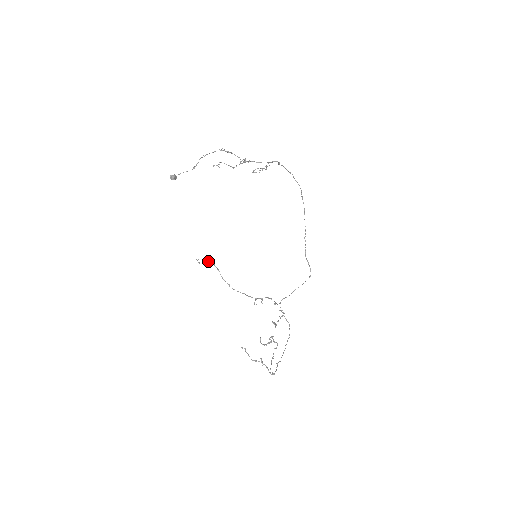
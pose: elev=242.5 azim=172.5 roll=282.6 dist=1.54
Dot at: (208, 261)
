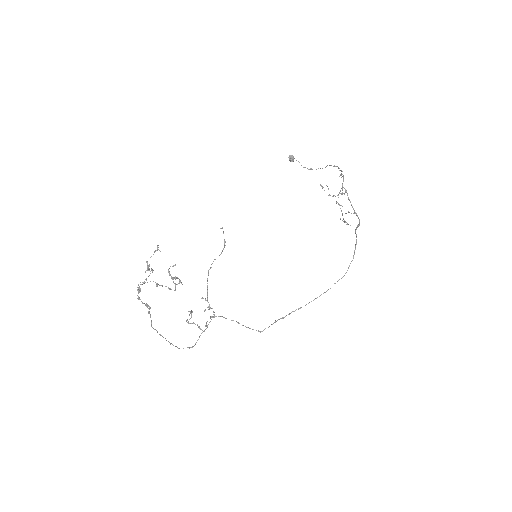
Dot at: occluded
